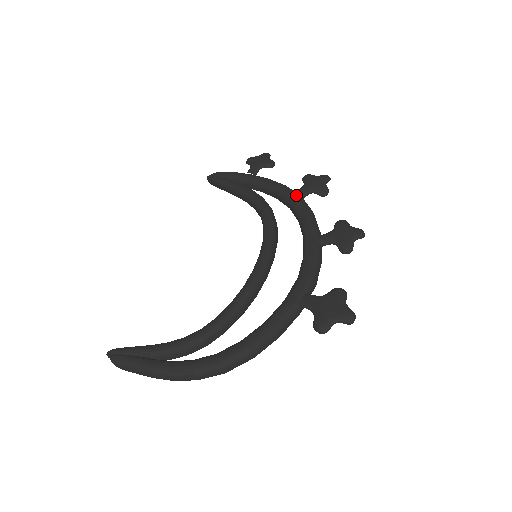
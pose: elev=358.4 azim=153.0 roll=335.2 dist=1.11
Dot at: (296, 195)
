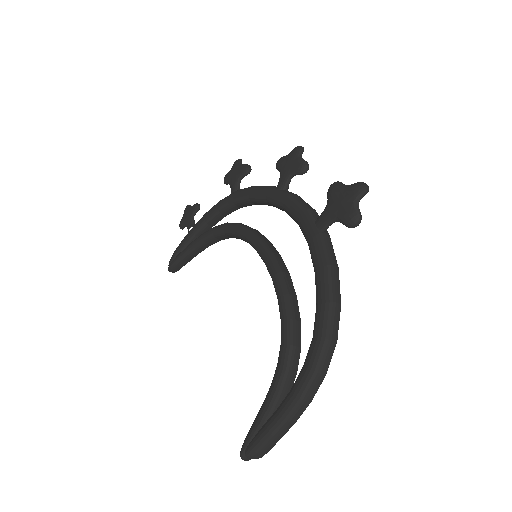
Dot at: (232, 194)
